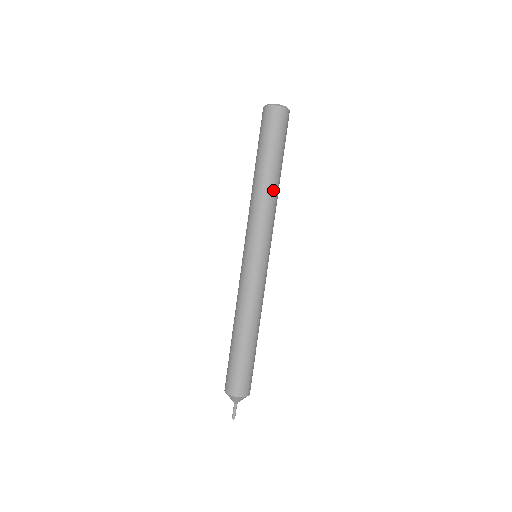
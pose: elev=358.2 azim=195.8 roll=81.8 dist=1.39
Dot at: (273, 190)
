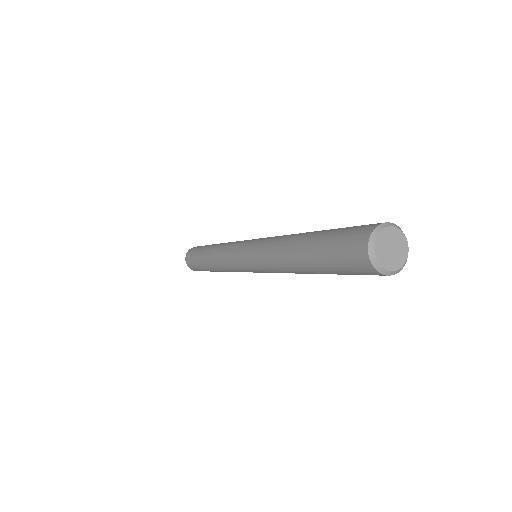
Dot at: (298, 272)
